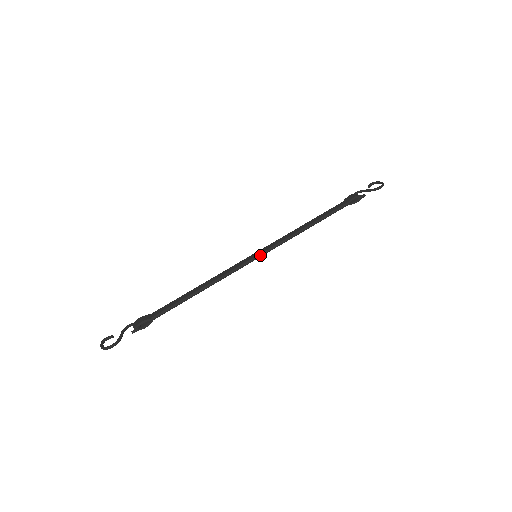
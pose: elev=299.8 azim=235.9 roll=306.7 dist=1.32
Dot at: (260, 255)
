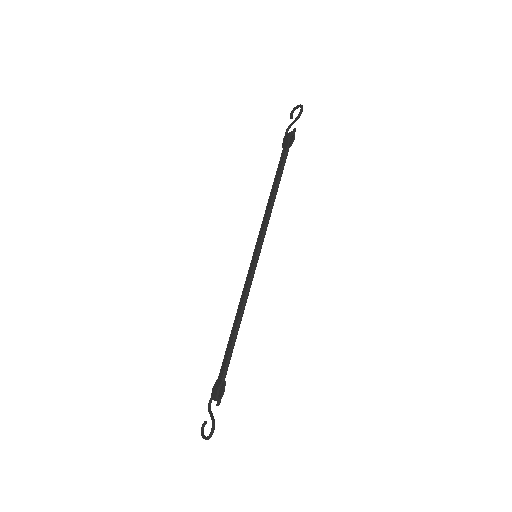
Dot at: (258, 253)
